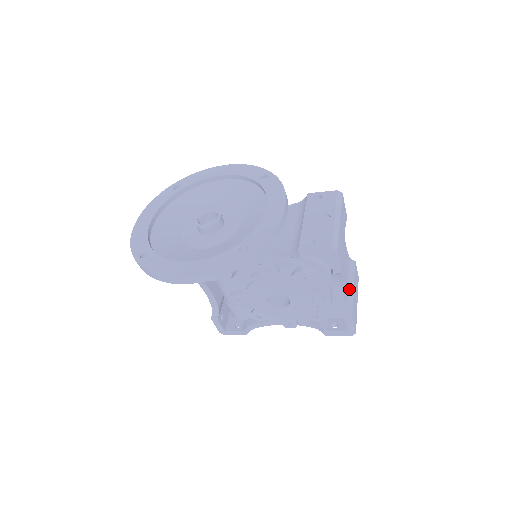
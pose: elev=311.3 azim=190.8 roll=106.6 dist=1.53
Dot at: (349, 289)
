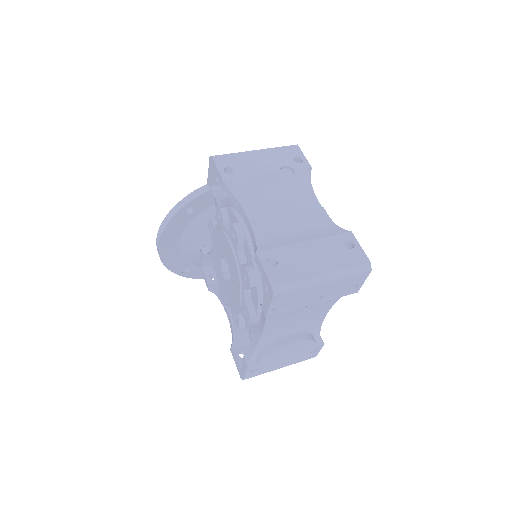
Dot at: (290, 238)
